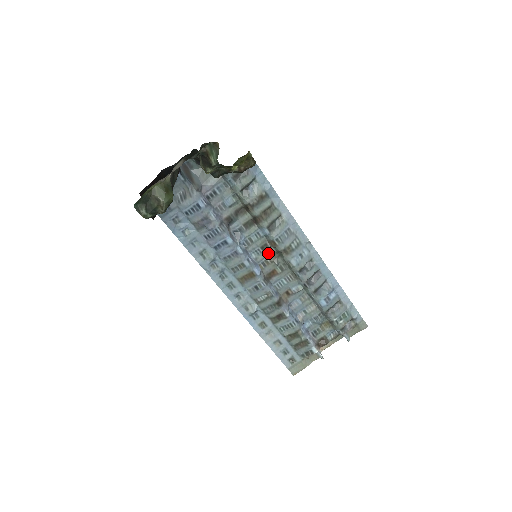
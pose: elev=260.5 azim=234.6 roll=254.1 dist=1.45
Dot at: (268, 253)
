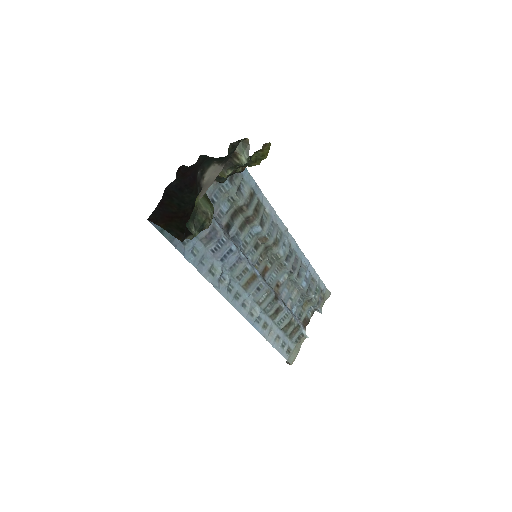
Dot at: (260, 251)
